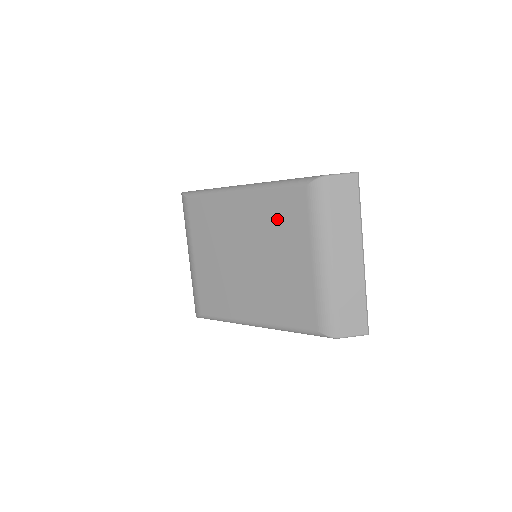
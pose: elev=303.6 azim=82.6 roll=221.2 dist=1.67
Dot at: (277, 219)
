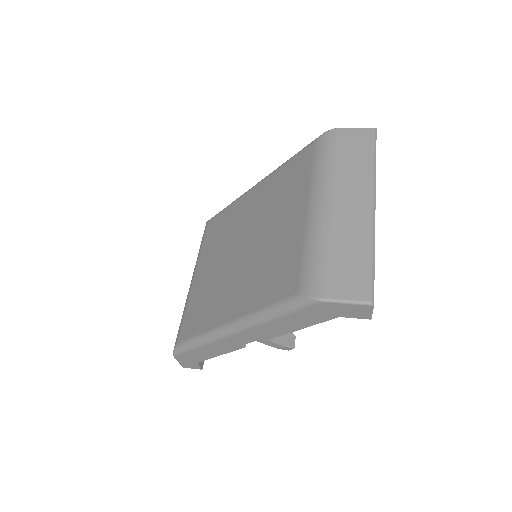
Dot at: (281, 189)
